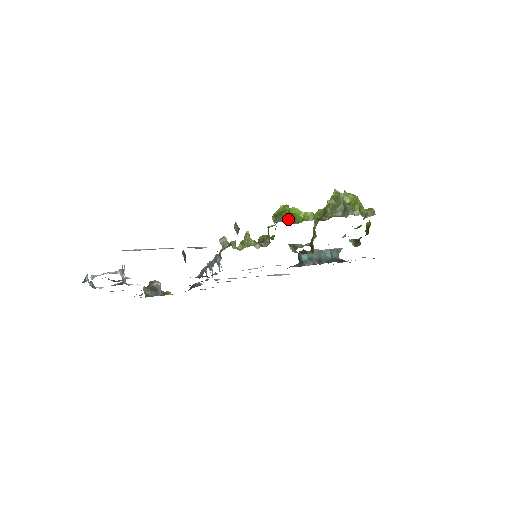
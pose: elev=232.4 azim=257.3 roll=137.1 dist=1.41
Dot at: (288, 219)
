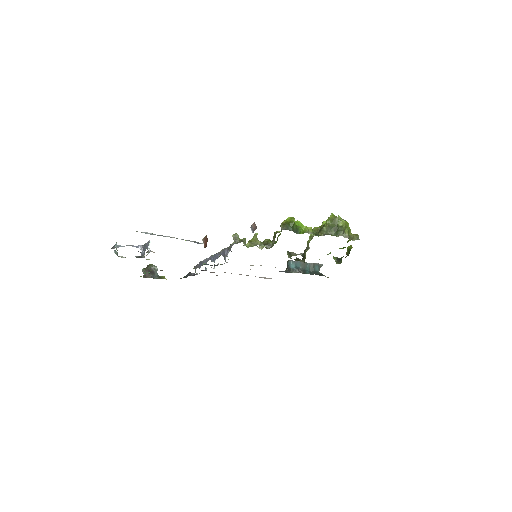
Dot at: (293, 229)
